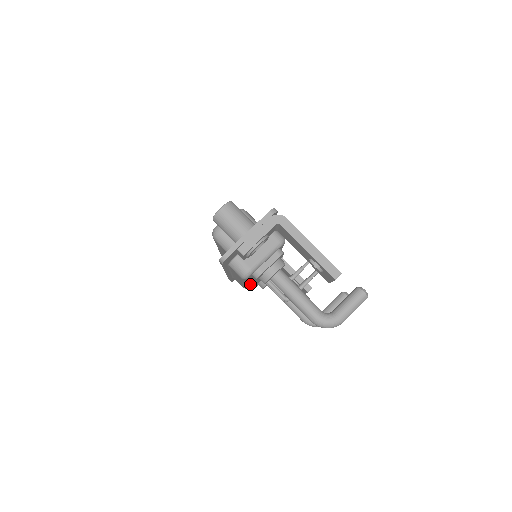
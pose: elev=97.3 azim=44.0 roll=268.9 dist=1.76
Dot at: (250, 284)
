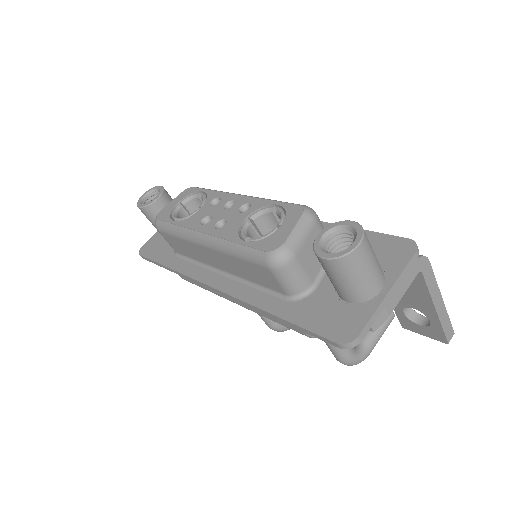
Dot at: occluded
